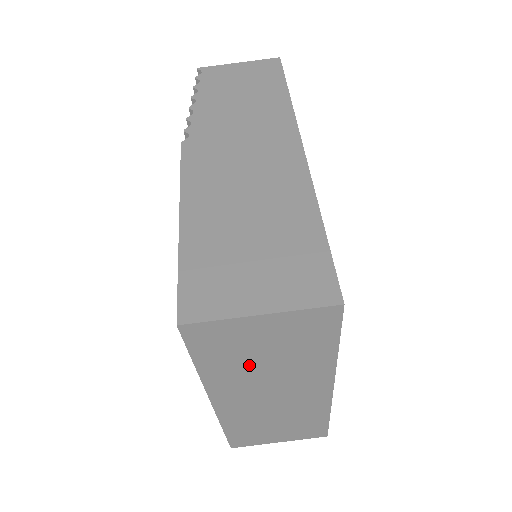
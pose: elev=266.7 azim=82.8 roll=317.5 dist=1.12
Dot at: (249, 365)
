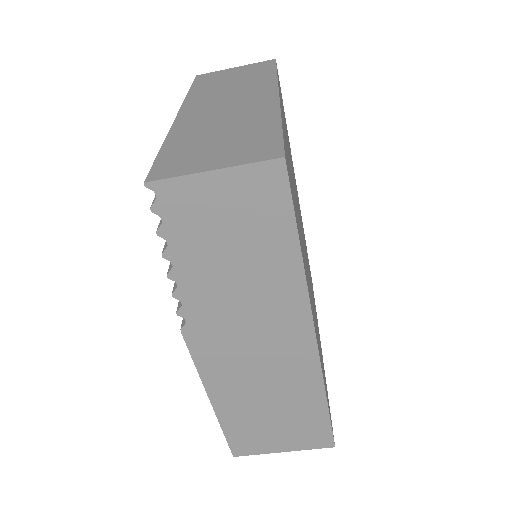
Dot at: occluded
